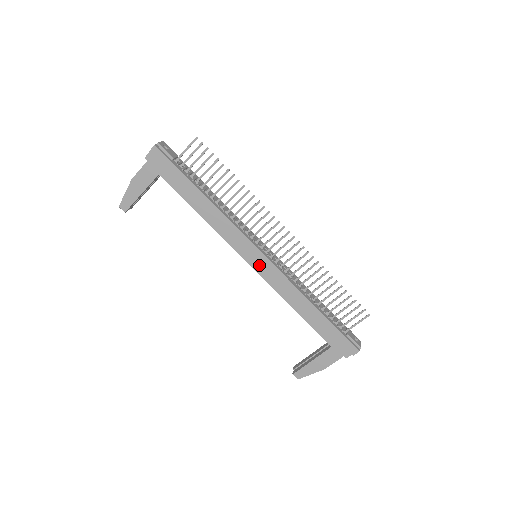
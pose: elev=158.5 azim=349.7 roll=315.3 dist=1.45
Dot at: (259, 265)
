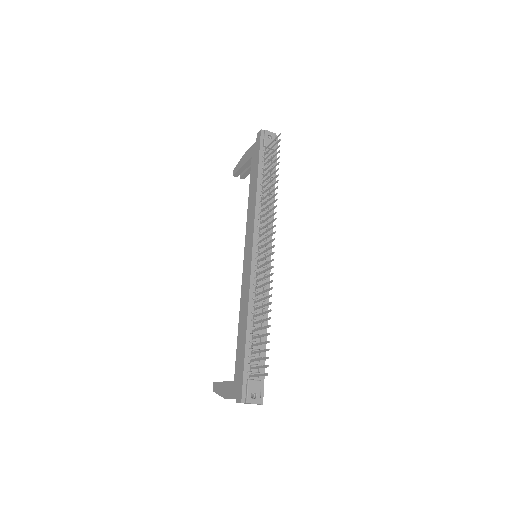
Dot at: (247, 261)
